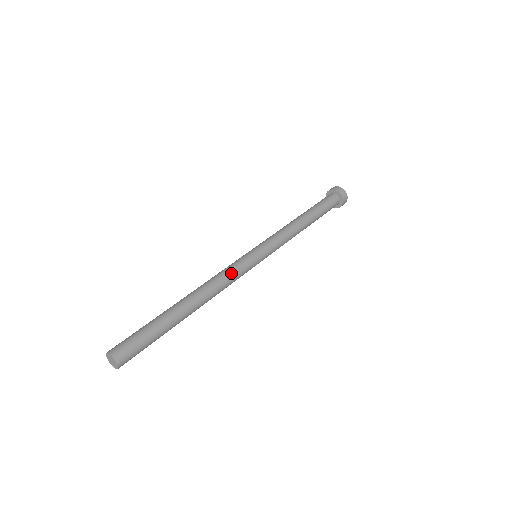
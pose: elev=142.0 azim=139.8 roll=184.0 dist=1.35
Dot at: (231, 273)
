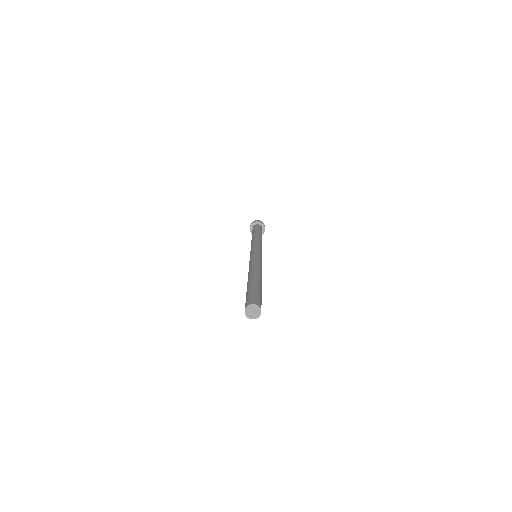
Dot at: (254, 260)
